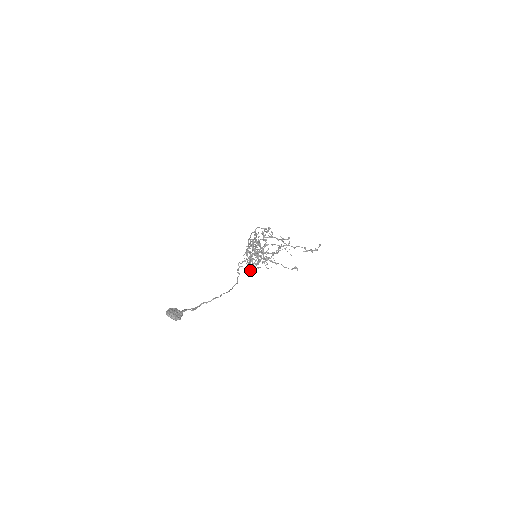
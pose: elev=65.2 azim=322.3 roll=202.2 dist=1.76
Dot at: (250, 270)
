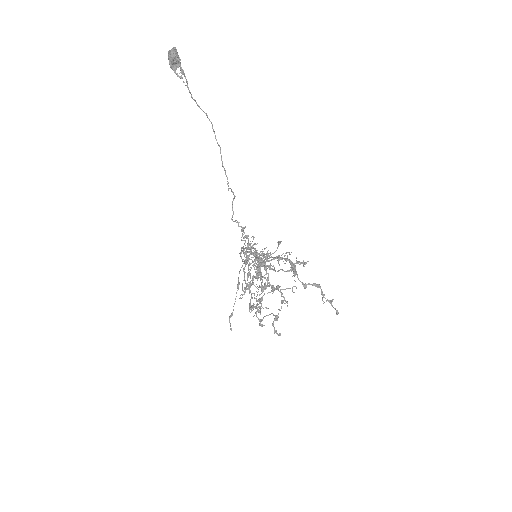
Dot at: occluded
